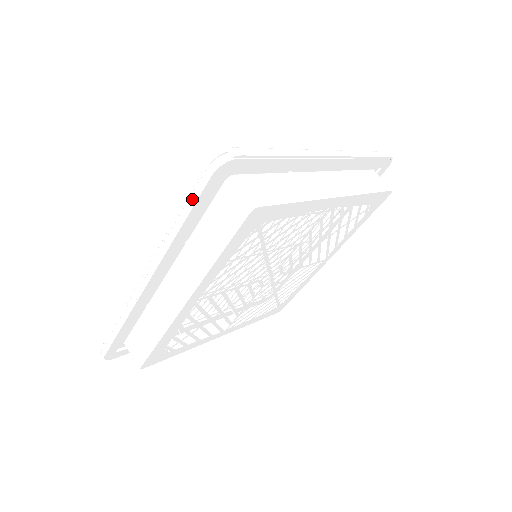
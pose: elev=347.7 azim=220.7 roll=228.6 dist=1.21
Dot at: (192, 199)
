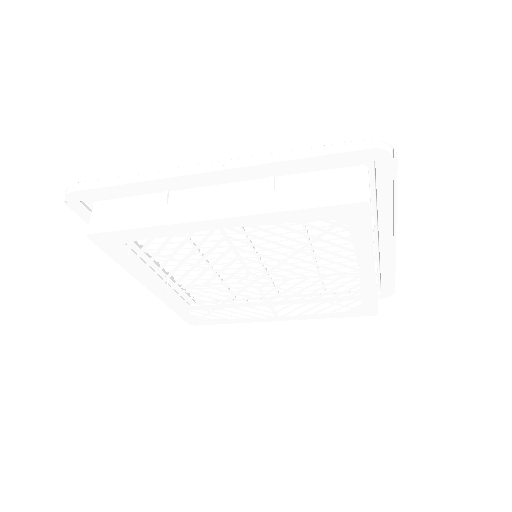
Dot at: (333, 149)
